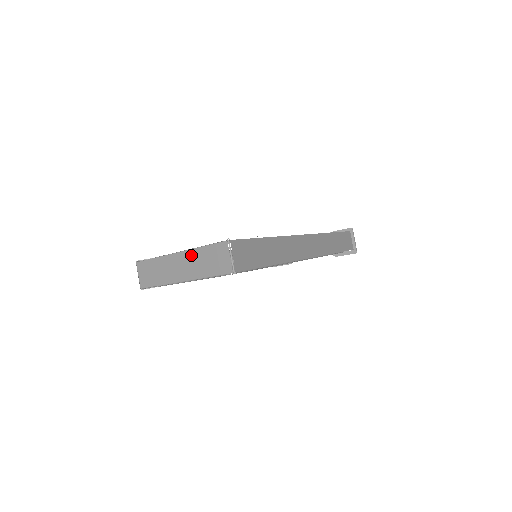
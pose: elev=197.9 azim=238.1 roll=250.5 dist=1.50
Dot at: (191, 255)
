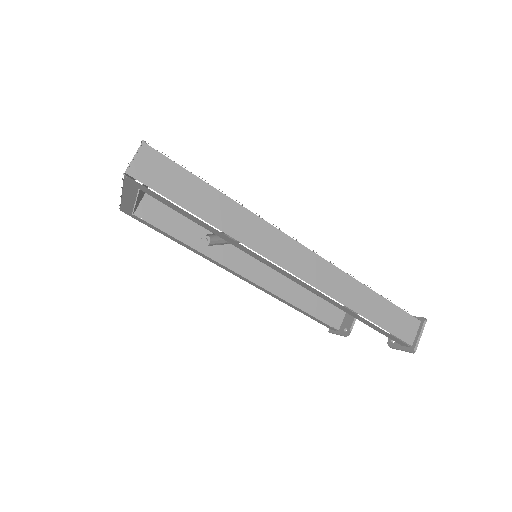
Dot at: occluded
